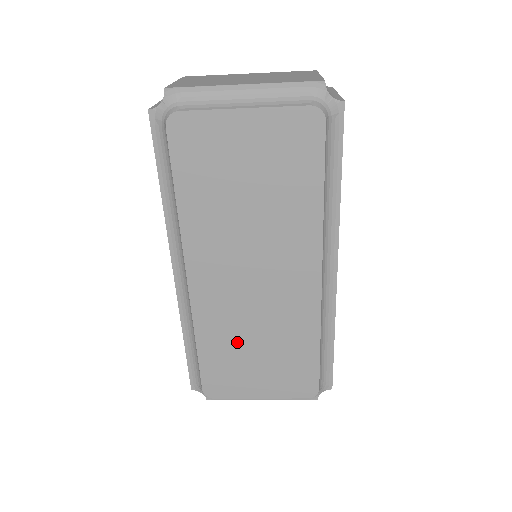
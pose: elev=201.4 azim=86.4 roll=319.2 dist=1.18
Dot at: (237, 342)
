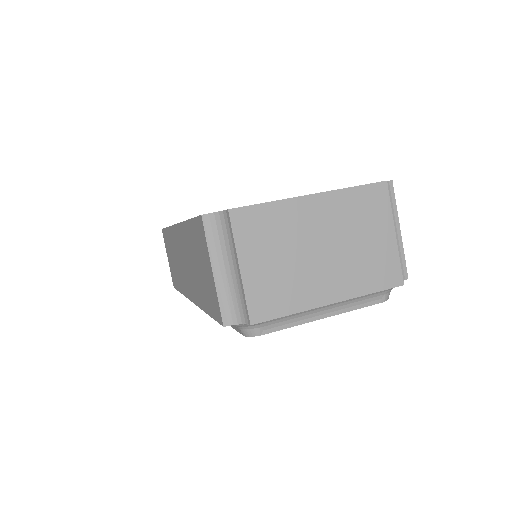
Dot at: occluded
